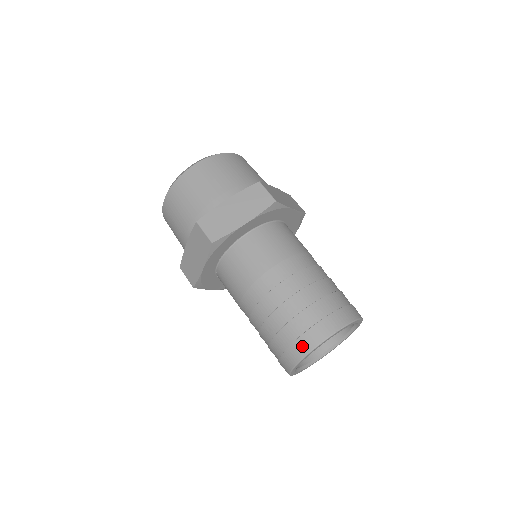
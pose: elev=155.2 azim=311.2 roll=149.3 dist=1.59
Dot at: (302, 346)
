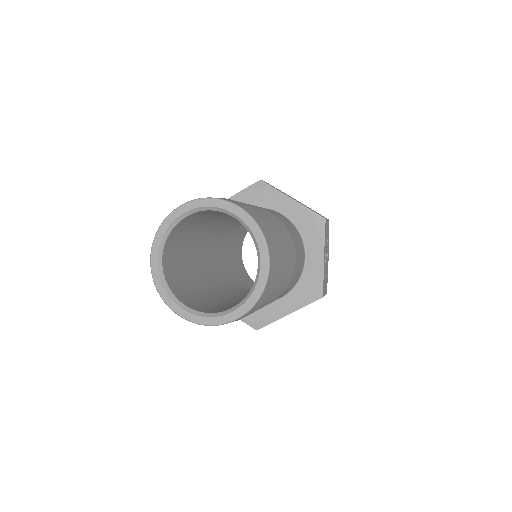
Dot at: occluded
